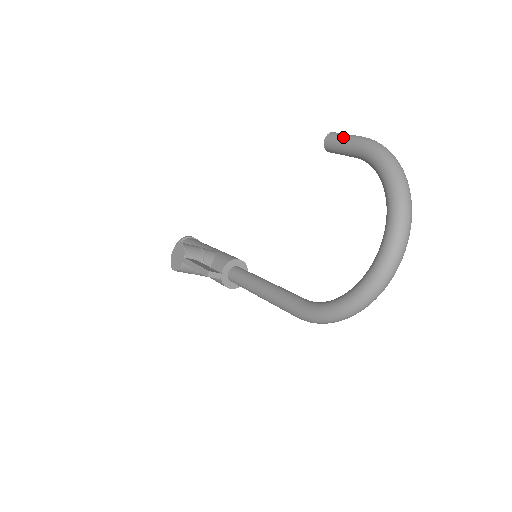
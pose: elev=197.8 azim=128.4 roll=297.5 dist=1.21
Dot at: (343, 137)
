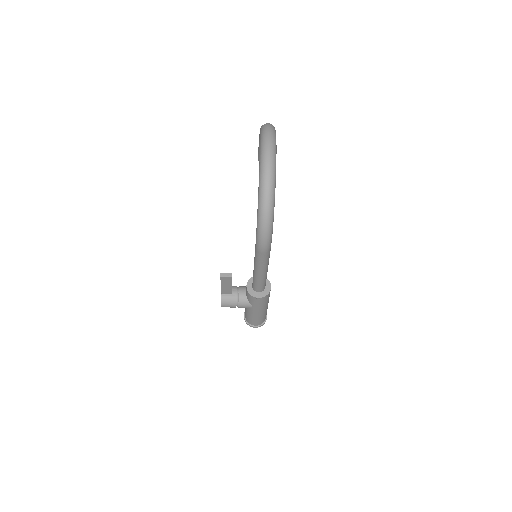
Dot at: occluded
